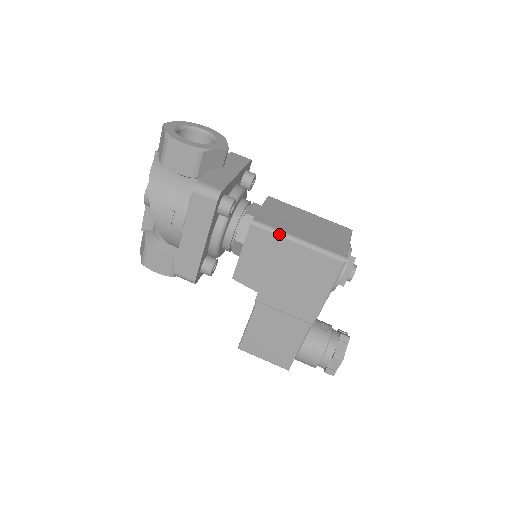
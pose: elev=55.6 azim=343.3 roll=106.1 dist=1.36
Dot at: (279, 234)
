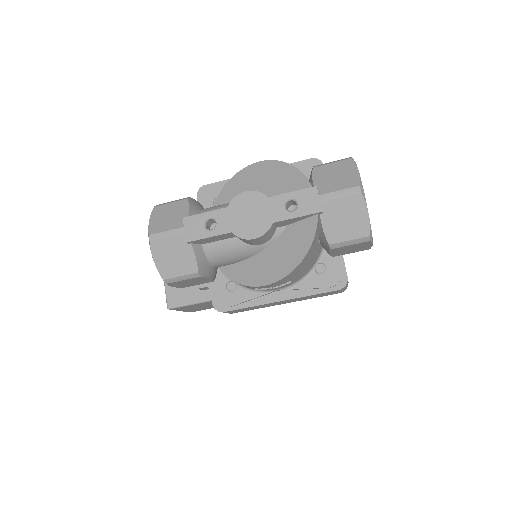
Dot at: occluded
